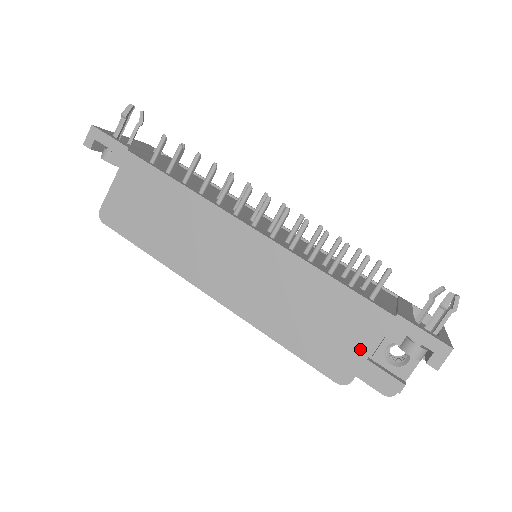
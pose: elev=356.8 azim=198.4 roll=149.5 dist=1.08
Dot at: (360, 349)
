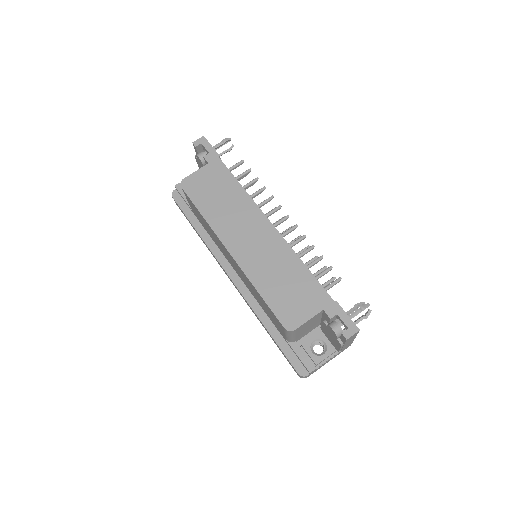
Dot at: (307, 313)
